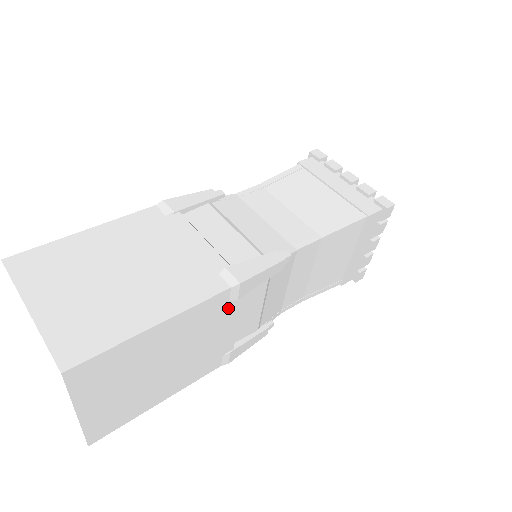
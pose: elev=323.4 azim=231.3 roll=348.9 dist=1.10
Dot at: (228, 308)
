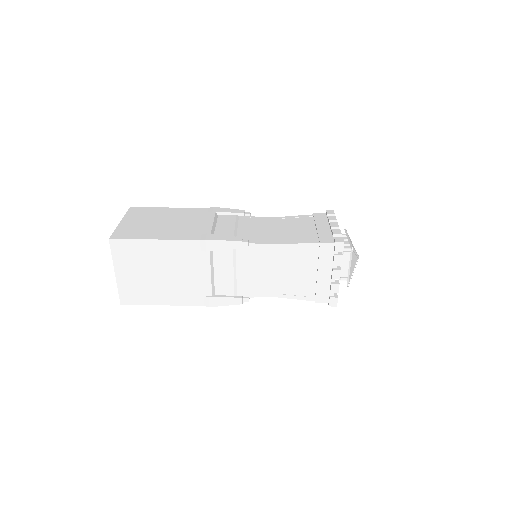
Dot at: (201, 256)
